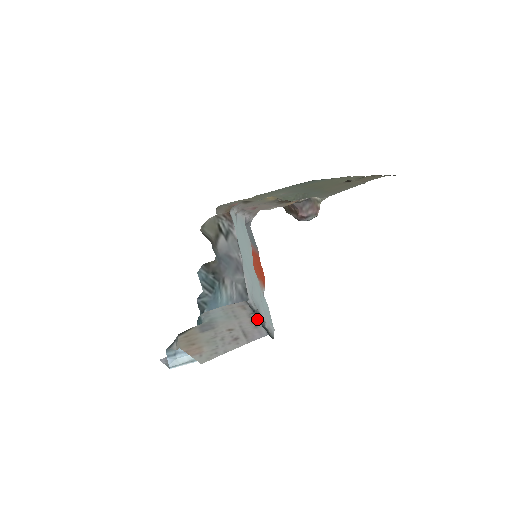
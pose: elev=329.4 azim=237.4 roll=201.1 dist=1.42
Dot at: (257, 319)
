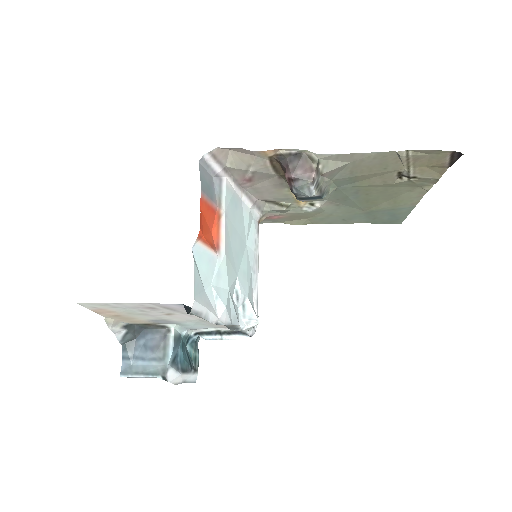
Dot at: occluded
